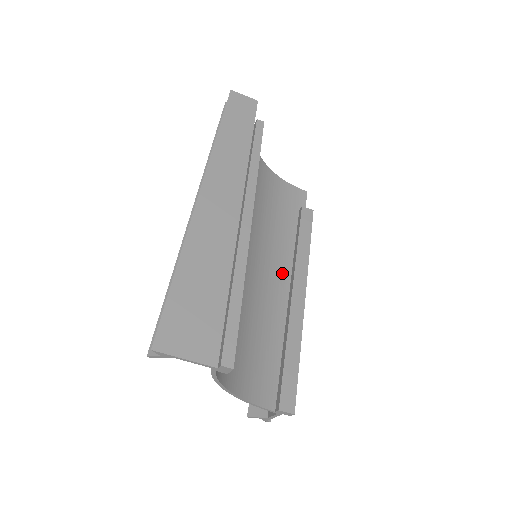
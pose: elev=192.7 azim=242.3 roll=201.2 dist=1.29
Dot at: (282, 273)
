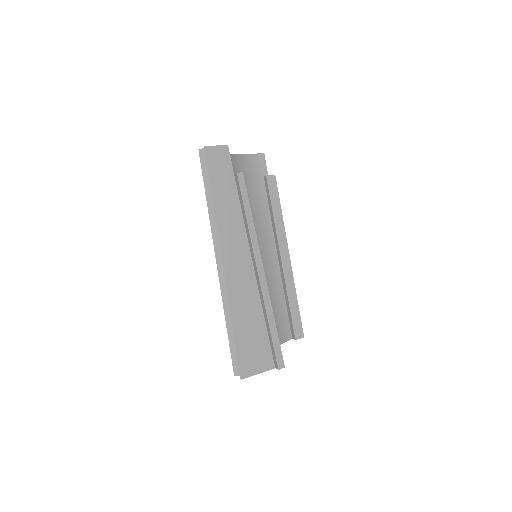
Dot at: (269, 244)
